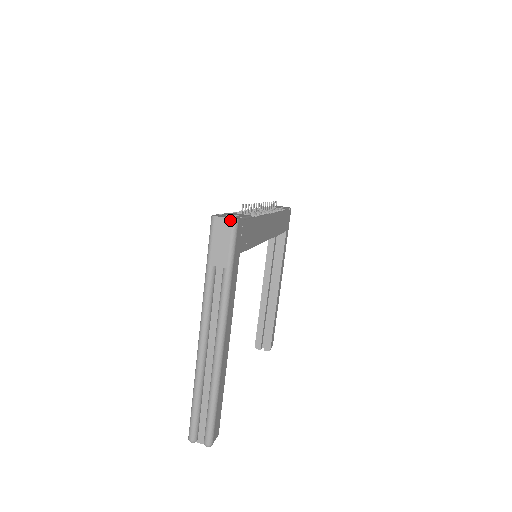
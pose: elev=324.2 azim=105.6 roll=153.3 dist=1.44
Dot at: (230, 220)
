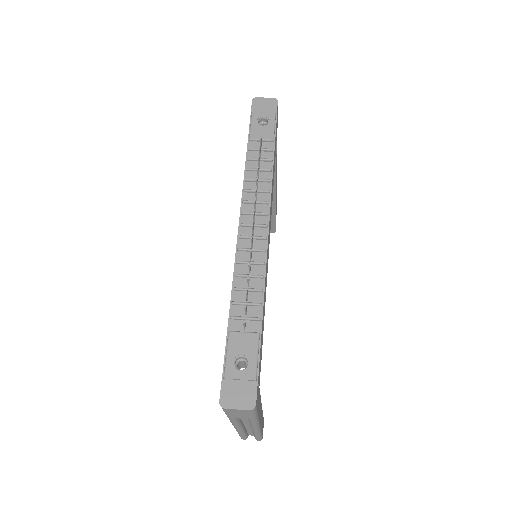
Dot at: (246, 411)
